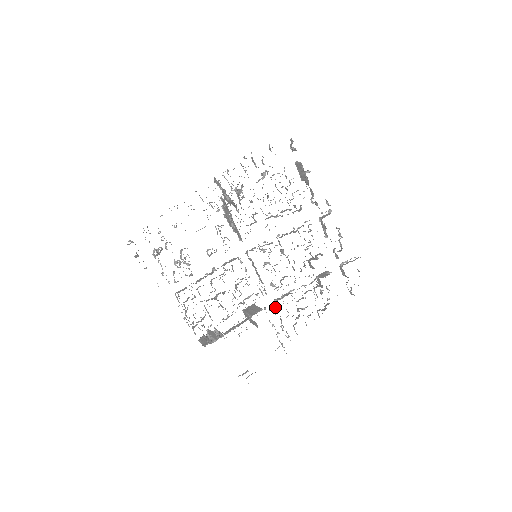
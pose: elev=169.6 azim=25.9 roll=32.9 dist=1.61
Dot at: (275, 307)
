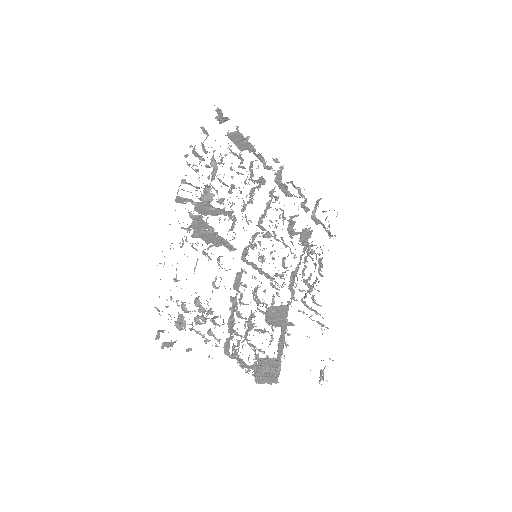
Dot at: (293, 295)
